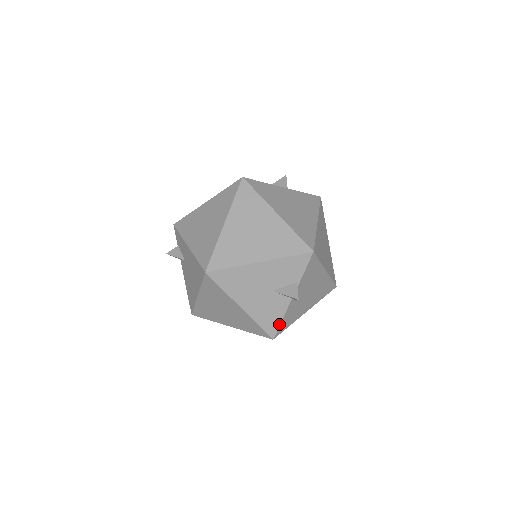
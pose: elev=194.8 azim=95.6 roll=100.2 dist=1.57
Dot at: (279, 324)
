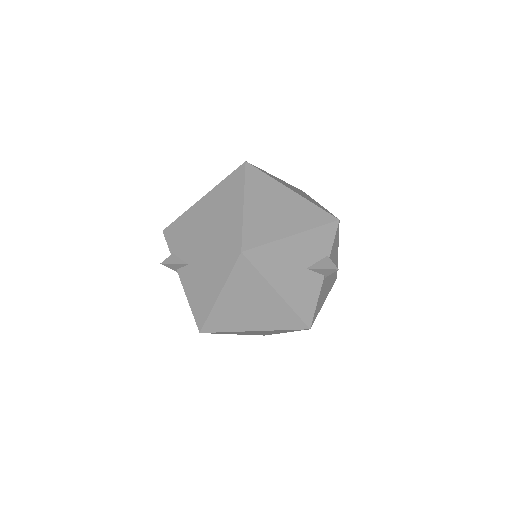
Dot at: (314, 309)
